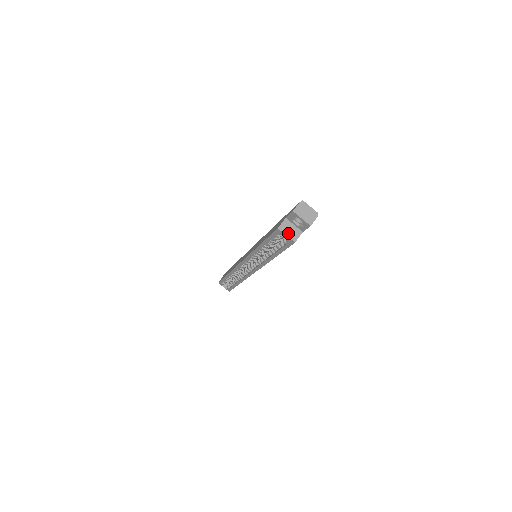
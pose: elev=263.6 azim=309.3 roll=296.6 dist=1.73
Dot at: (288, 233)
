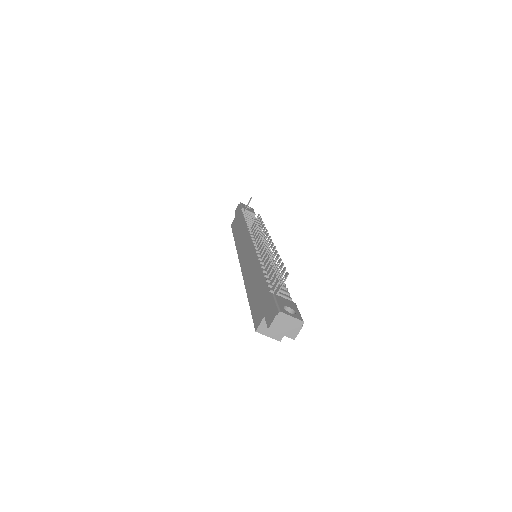
Dot at: (270, 333)
